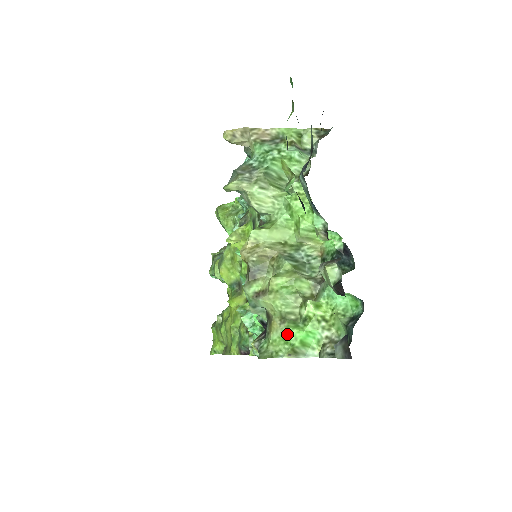
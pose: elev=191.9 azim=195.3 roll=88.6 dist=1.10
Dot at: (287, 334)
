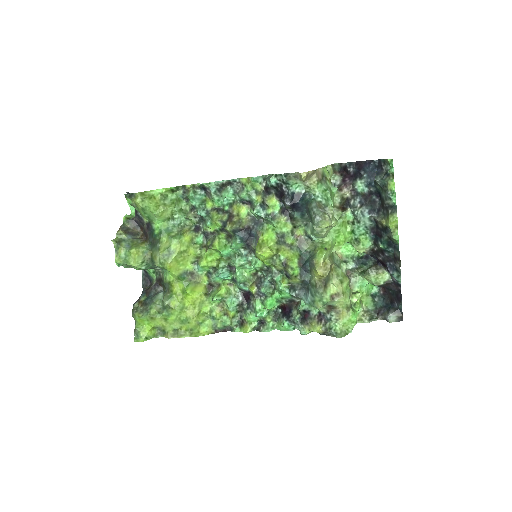
Dot at: (353, 317)
